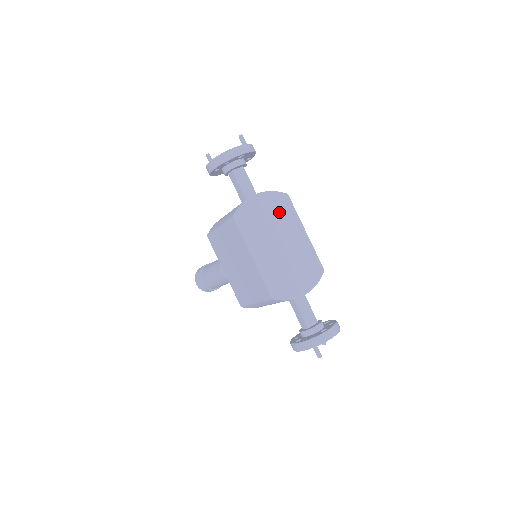
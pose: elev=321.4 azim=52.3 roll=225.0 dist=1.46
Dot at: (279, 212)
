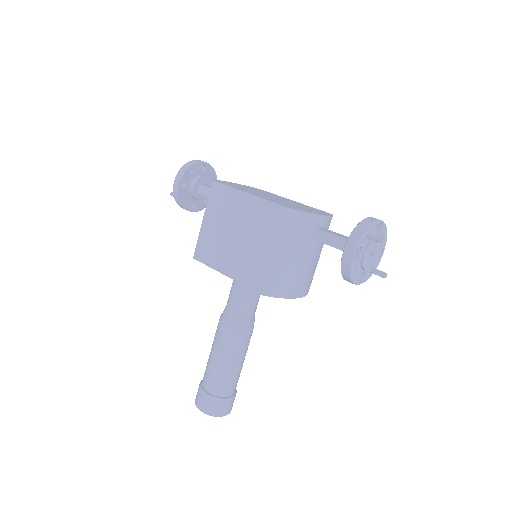
Dot at: occluded
